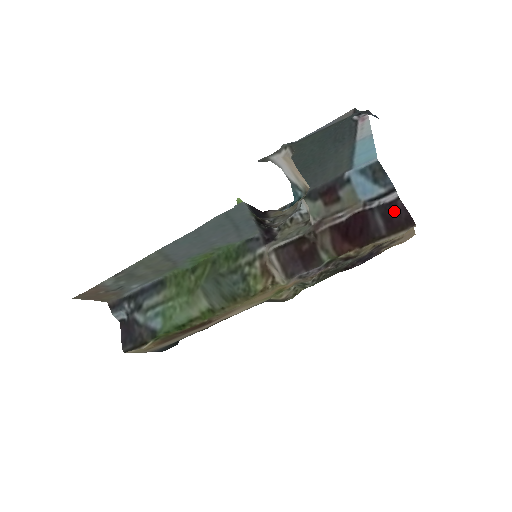
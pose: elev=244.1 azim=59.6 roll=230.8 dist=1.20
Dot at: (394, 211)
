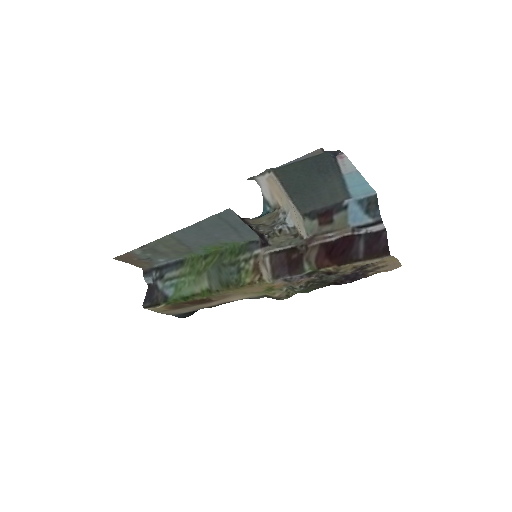
Dot at: (377, 240)
